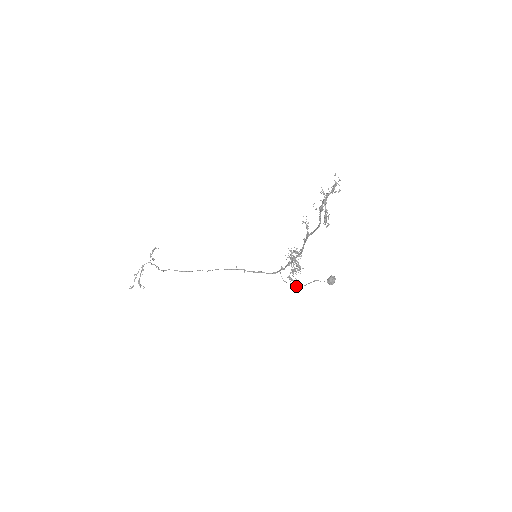
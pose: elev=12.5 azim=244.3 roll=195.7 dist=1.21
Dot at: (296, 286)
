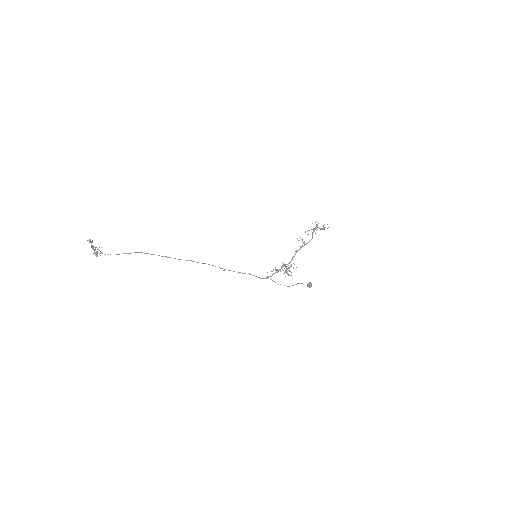
Dot at: (284, 285)
